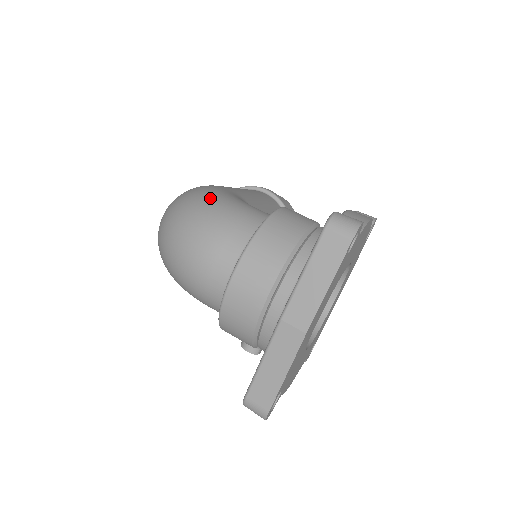
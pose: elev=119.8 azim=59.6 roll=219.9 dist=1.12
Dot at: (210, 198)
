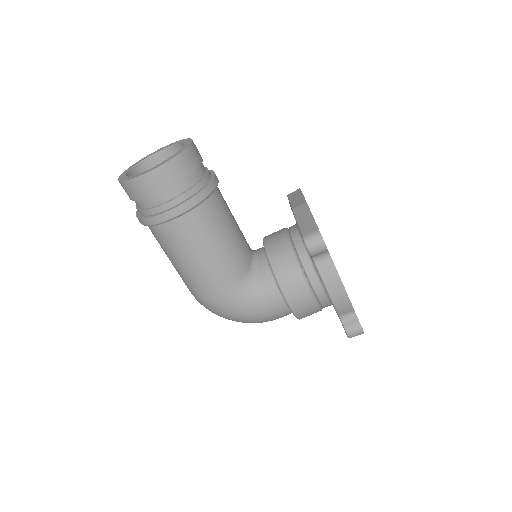
Dot at: (248, 321)
